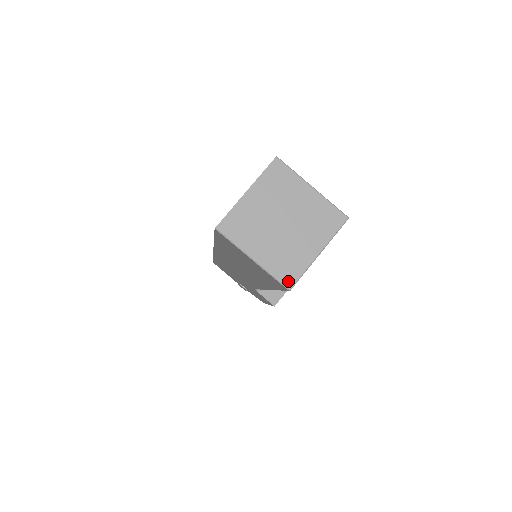
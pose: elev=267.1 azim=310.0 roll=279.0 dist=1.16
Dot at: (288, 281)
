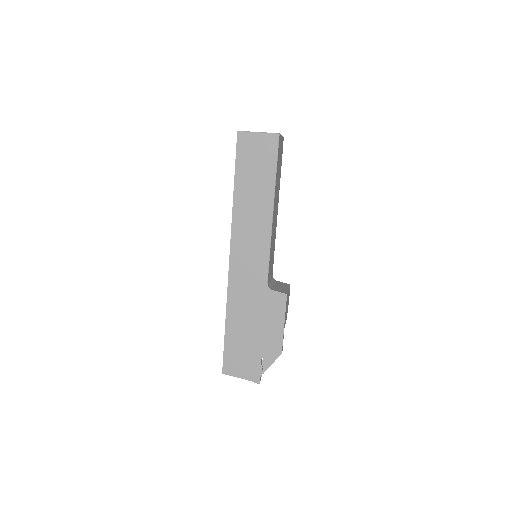
Dot at: (276, 133)
